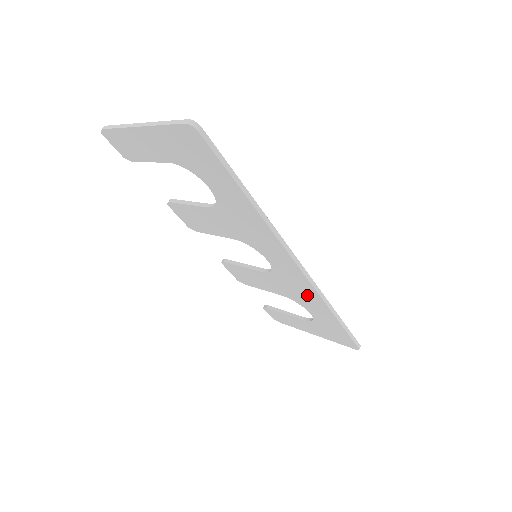
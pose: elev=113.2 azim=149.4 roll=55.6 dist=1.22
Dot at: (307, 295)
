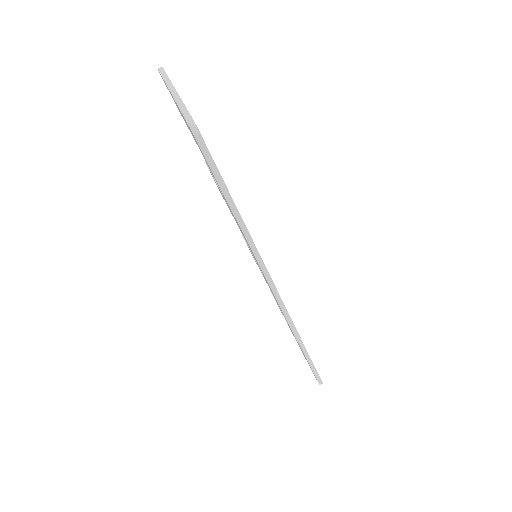
Dot at: occluded
